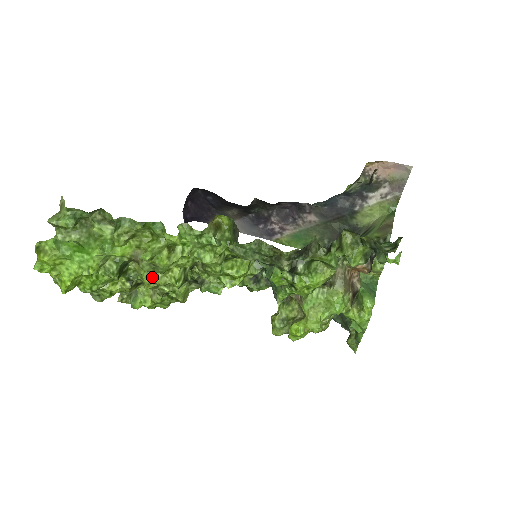
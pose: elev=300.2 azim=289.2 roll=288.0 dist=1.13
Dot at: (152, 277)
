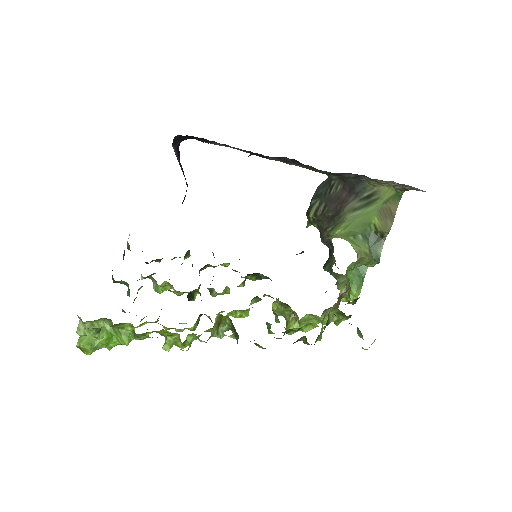
Dot at: (172, 328)
